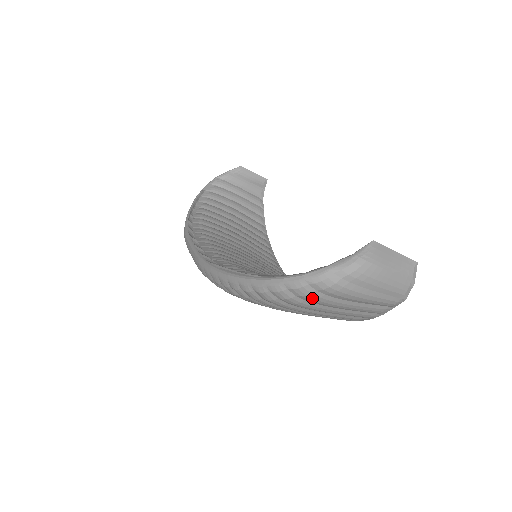
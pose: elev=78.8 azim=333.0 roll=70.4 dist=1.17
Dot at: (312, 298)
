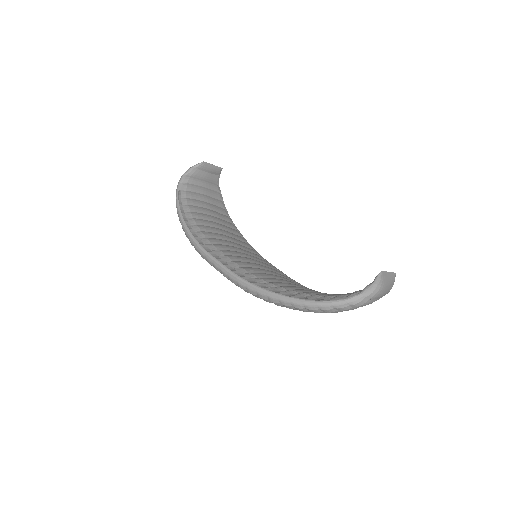
Dot at: (348, 310)
